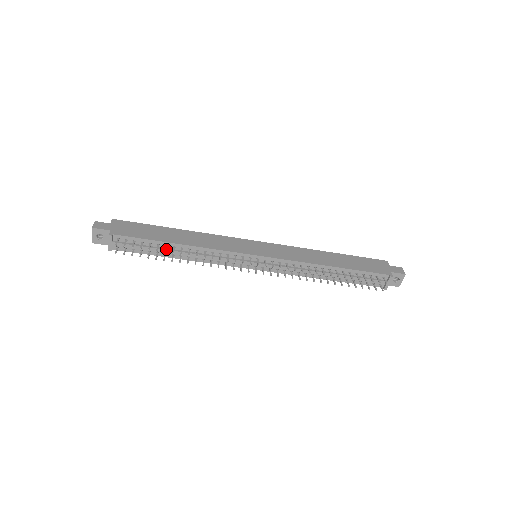
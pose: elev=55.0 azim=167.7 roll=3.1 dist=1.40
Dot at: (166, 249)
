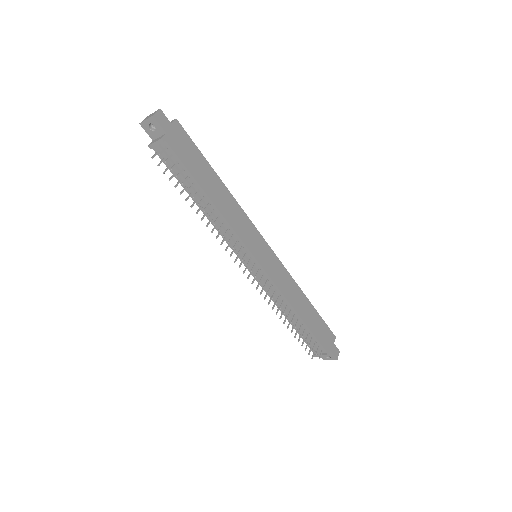
Dot at: (196, 192)
